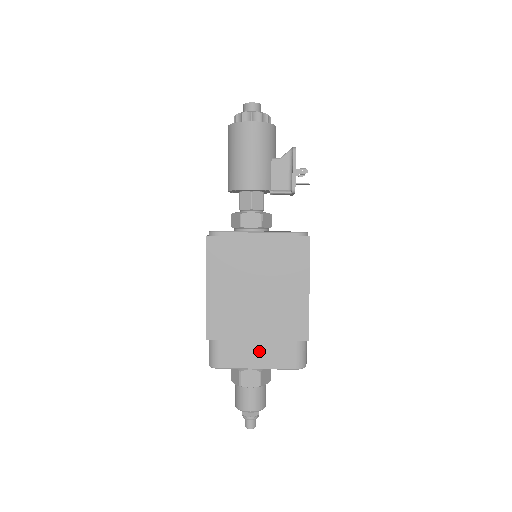
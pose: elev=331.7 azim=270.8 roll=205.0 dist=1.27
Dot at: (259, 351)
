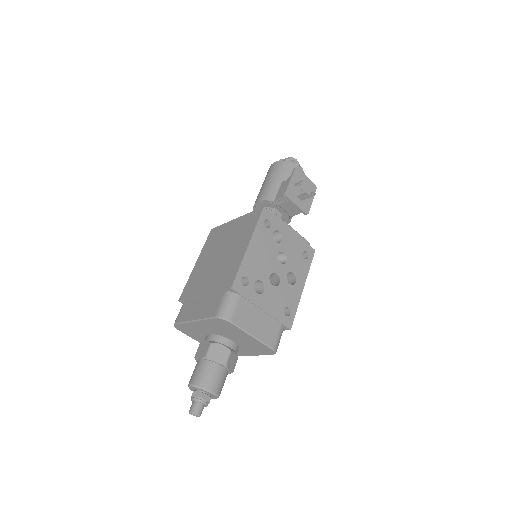
Dot at: (201, 305)
